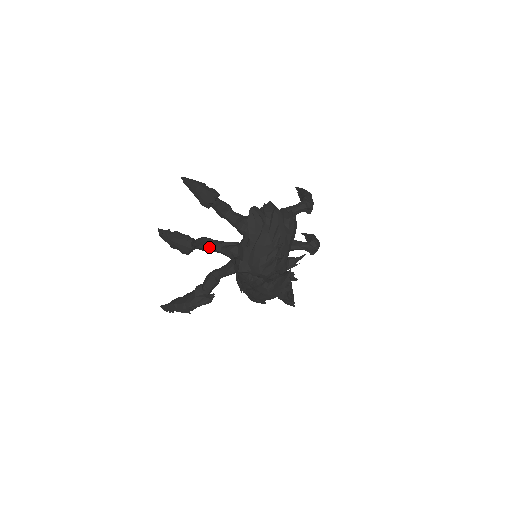
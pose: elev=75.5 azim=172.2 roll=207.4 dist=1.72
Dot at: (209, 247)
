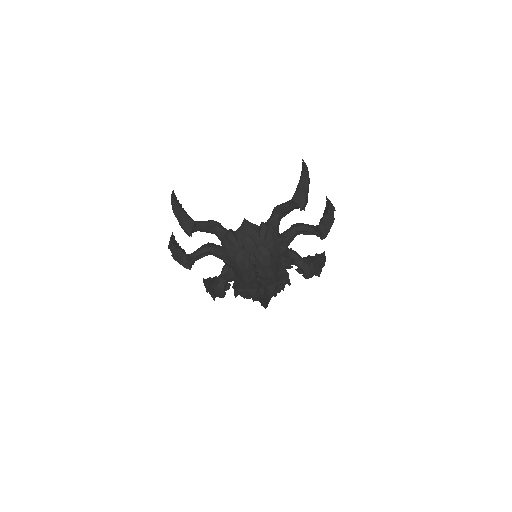
Dot at: (211, 254)
